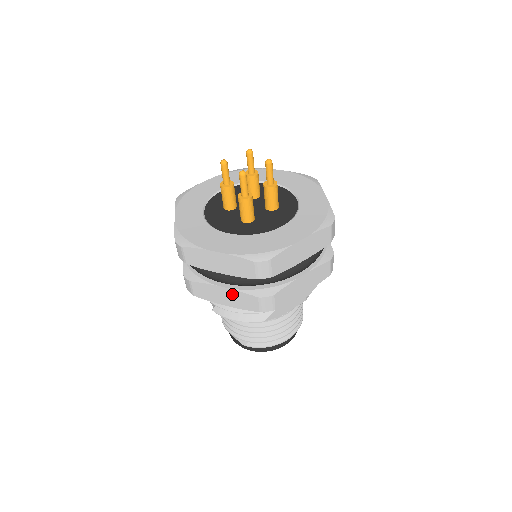
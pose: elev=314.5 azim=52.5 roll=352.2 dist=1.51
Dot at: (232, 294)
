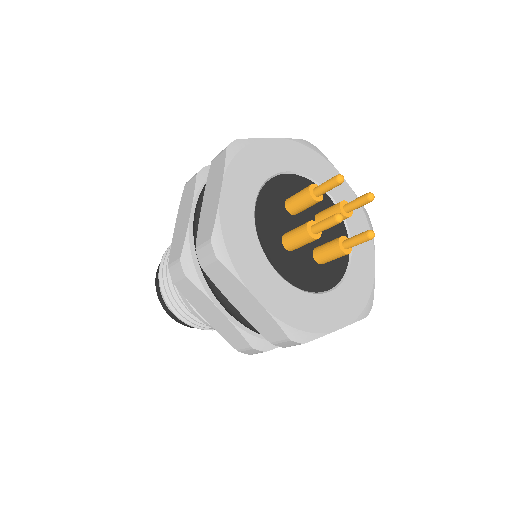
Dot at: occluded
